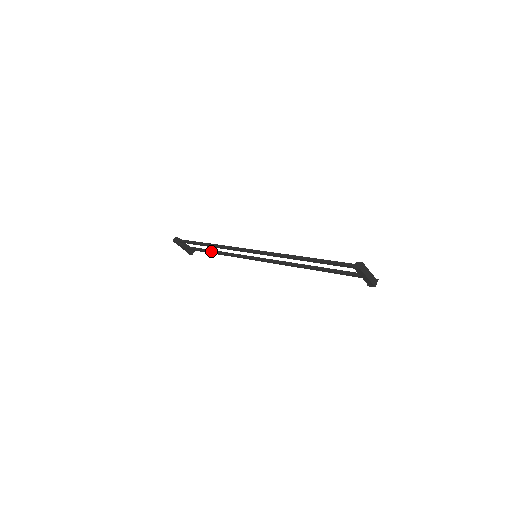
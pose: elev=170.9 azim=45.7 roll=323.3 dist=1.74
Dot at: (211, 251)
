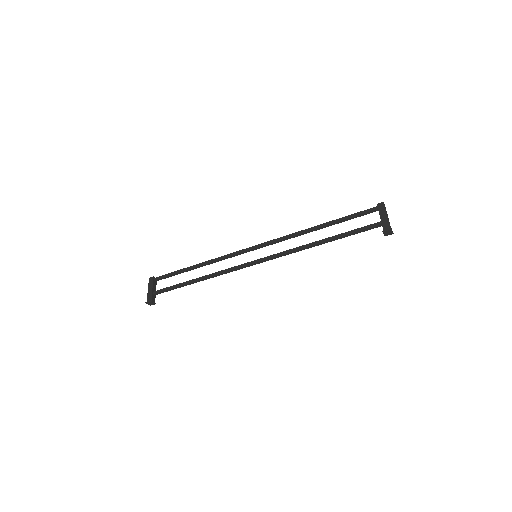
Dot at: (191, 280)
